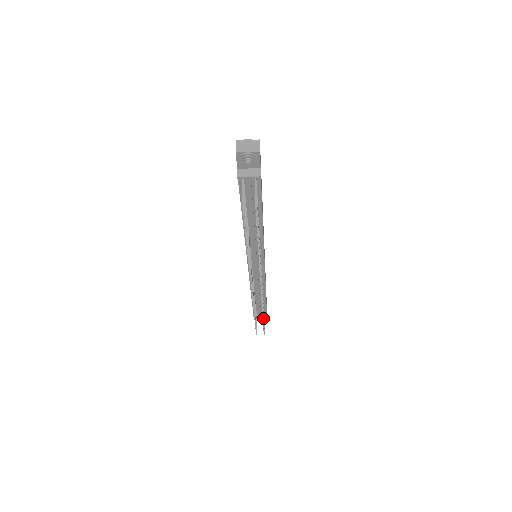
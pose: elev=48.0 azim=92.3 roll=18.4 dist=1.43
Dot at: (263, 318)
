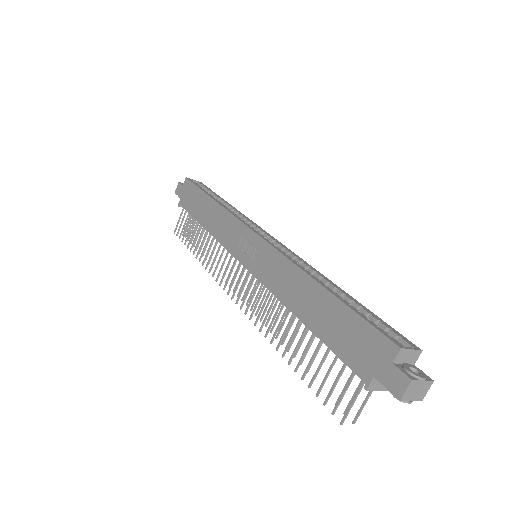
Dot at: occluded
